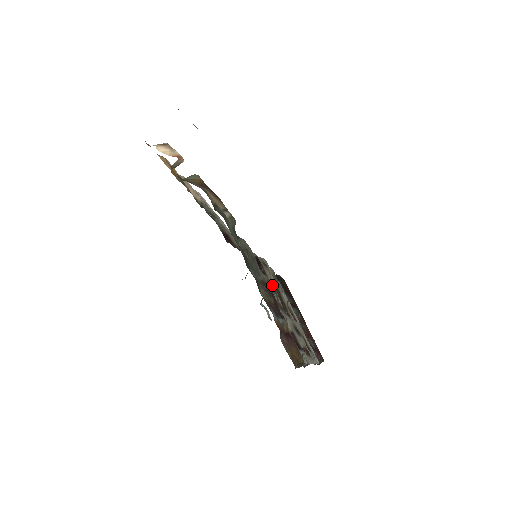
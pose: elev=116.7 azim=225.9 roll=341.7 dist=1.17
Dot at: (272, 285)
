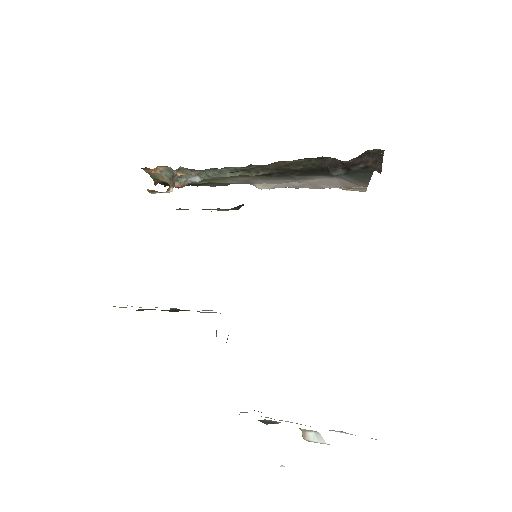
Dot at: occluded
